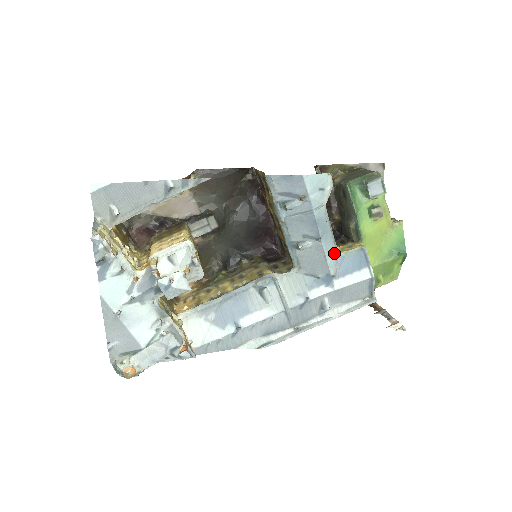
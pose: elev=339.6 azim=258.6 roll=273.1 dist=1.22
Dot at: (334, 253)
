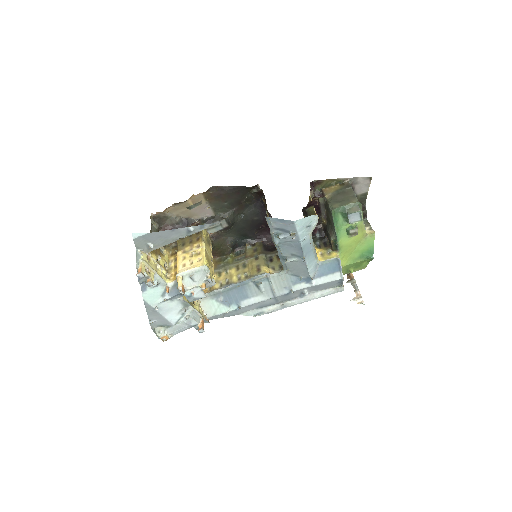
Dot at: (315, 263)
